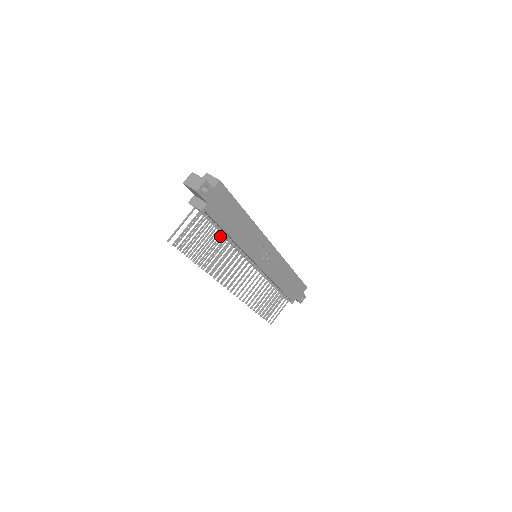
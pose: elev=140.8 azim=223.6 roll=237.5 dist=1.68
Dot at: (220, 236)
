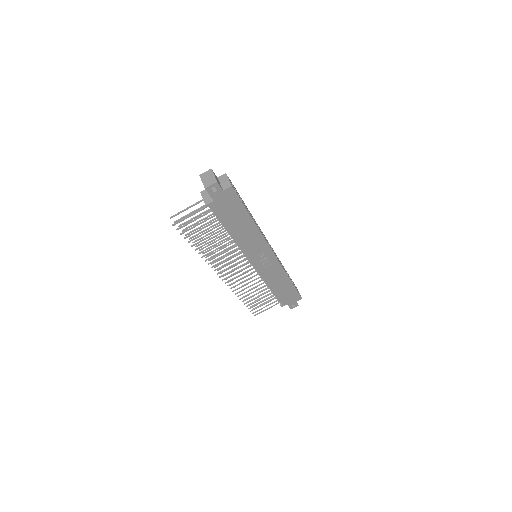
Dot at: (221, 230)
